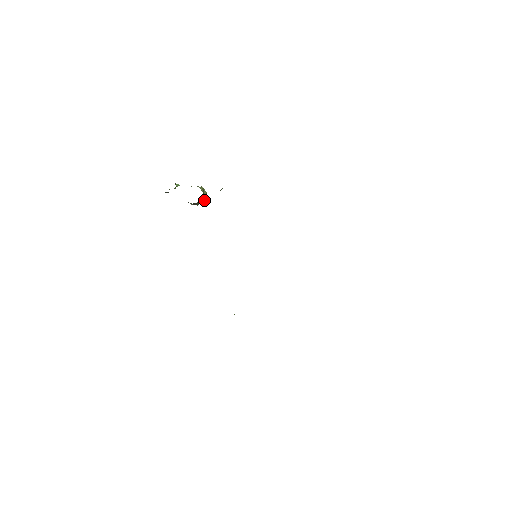
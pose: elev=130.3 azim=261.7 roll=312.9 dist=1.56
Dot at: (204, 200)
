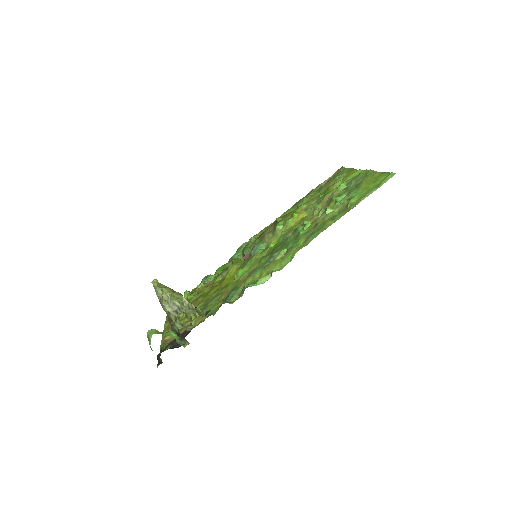
Dot at: (174, 292)
